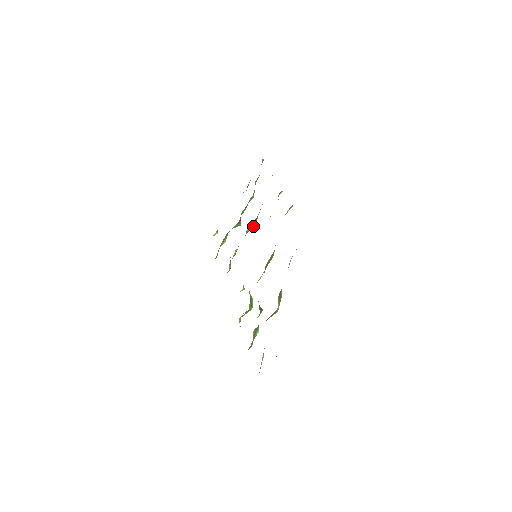
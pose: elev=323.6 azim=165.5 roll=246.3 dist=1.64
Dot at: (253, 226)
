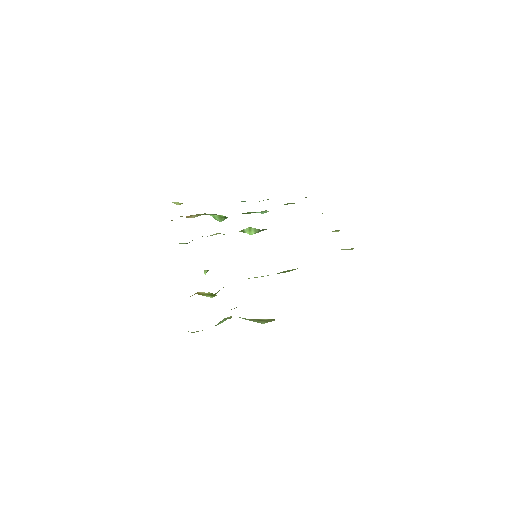
Dot at: (250, 232)
